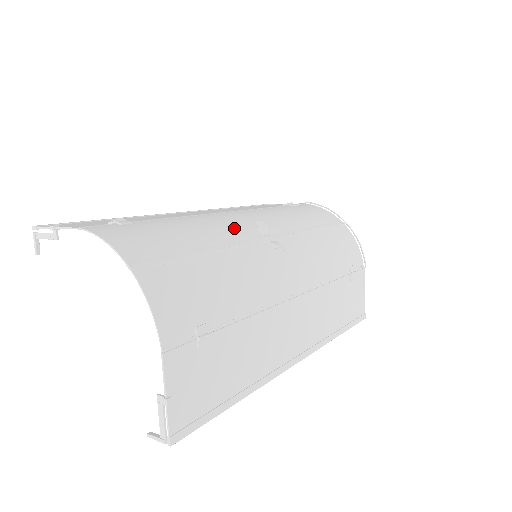
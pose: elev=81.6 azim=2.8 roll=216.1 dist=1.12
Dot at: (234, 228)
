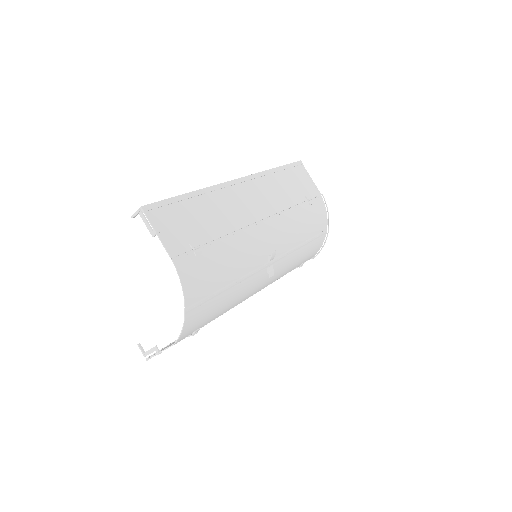
Dot at: (256, 256)
